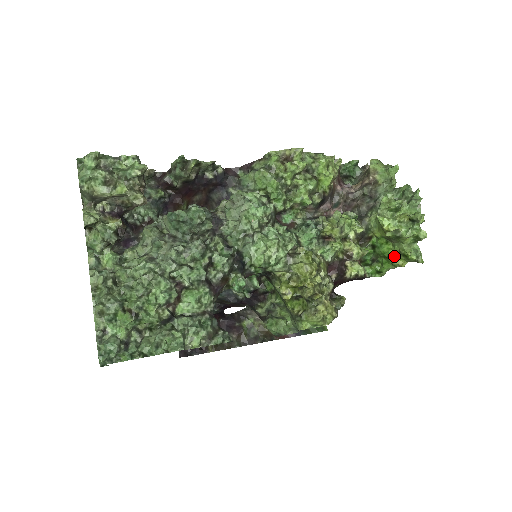
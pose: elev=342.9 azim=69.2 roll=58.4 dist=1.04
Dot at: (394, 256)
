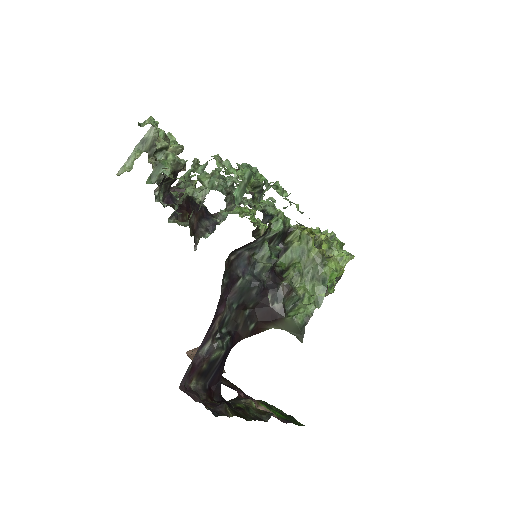
Dot at: occluded
